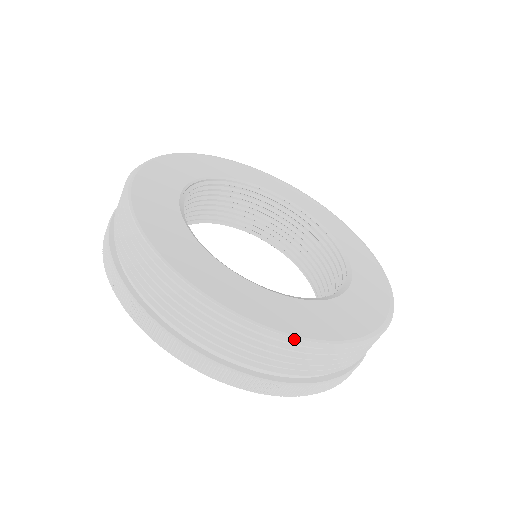
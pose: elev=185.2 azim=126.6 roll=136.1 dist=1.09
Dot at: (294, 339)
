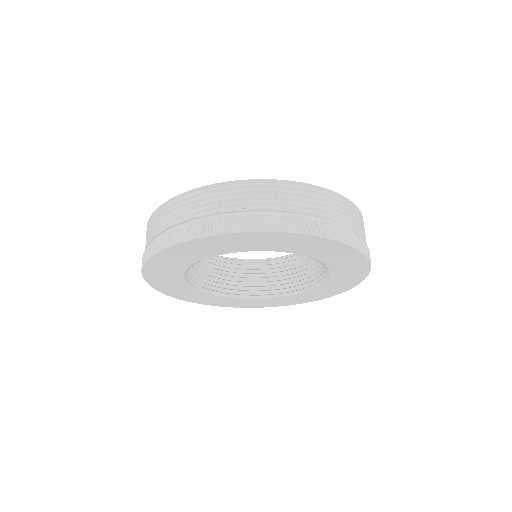
Dot at: (180, 195)
